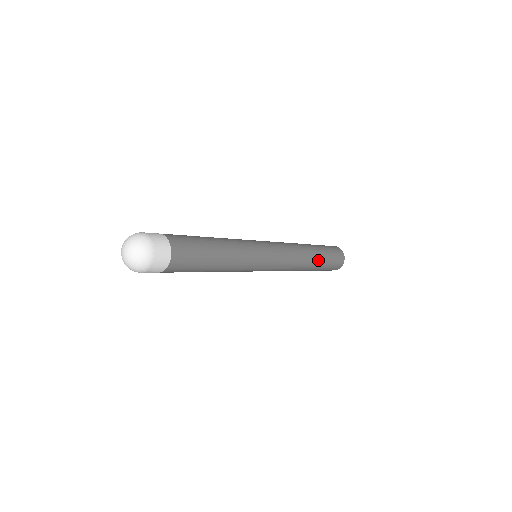
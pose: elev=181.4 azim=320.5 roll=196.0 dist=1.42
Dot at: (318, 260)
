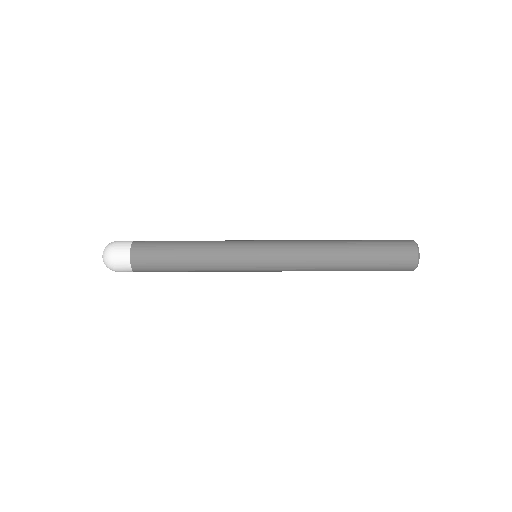
Dot at: (353, 246)
